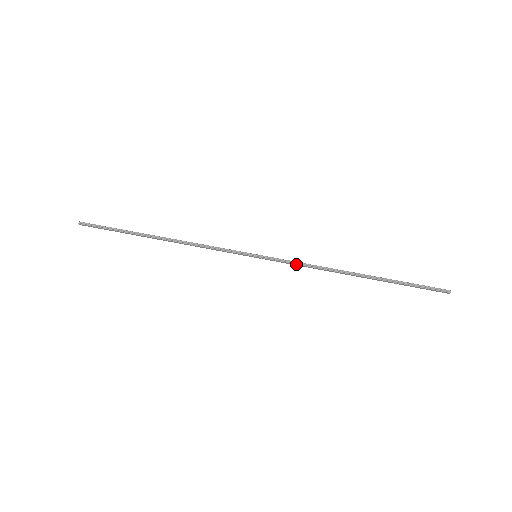
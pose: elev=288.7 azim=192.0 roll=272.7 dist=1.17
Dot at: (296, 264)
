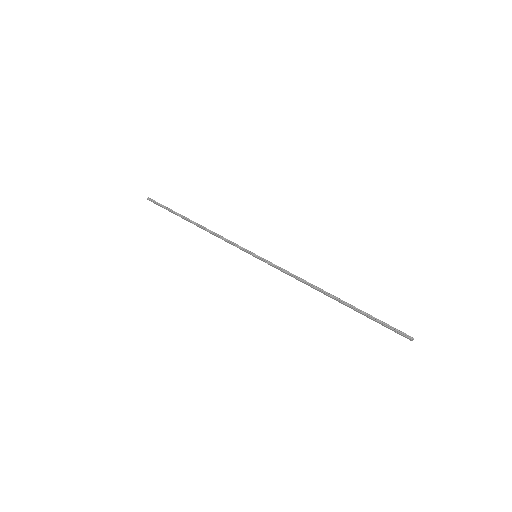
Dot at: (284, 271)
